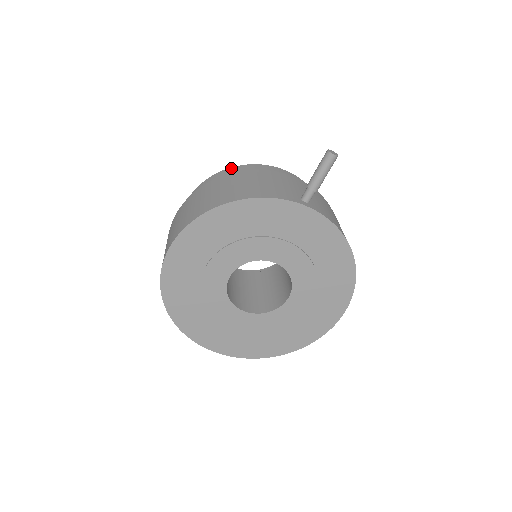
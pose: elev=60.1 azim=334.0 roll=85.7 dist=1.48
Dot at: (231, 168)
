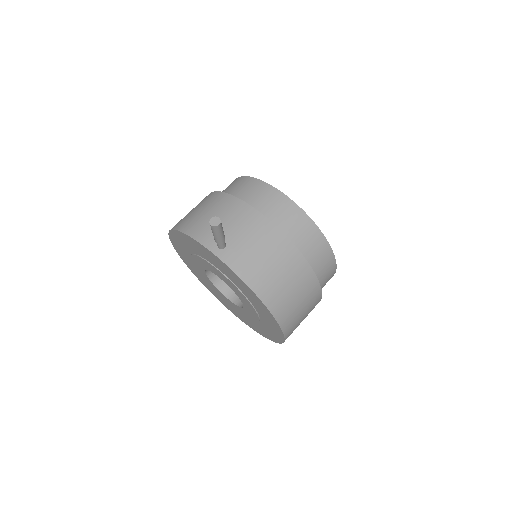
Dot at: (243, 177)
